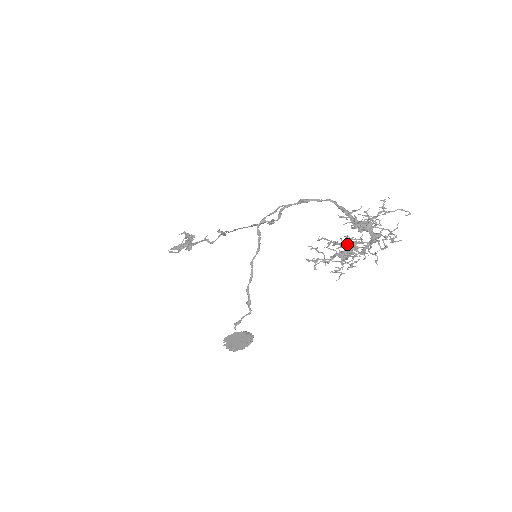
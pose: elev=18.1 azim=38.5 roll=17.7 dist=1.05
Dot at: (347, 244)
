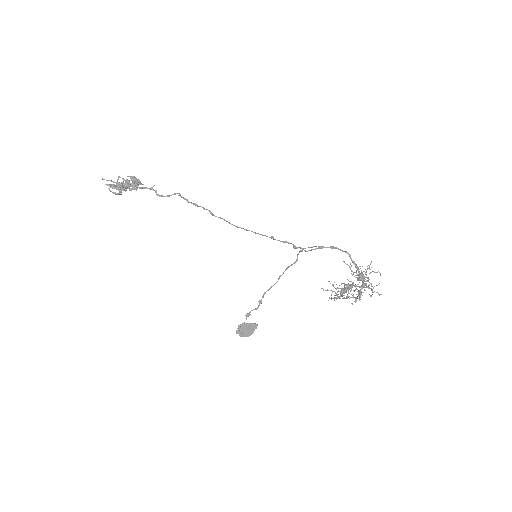
Dot at: occluded
